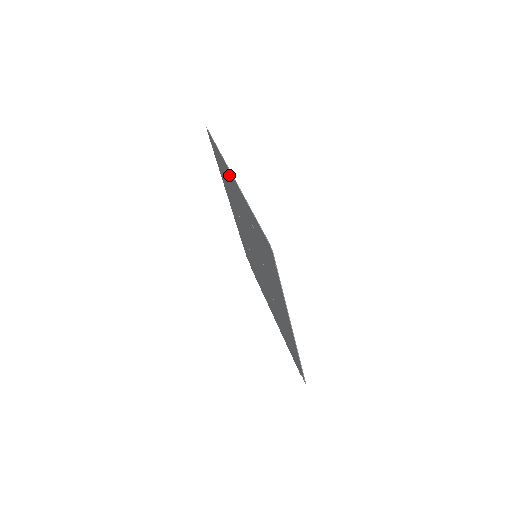
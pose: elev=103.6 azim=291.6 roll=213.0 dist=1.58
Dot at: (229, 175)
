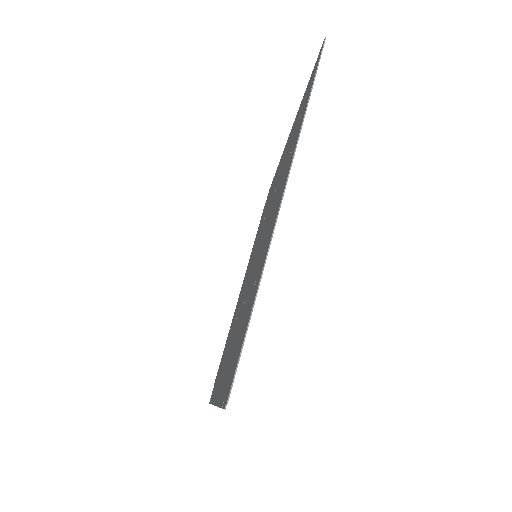
Dot at: (288, 167)
